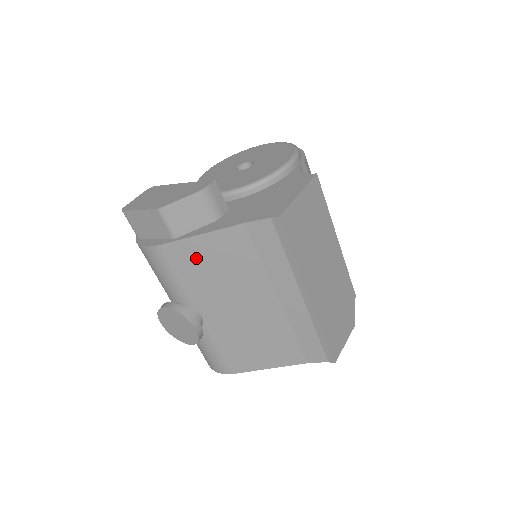
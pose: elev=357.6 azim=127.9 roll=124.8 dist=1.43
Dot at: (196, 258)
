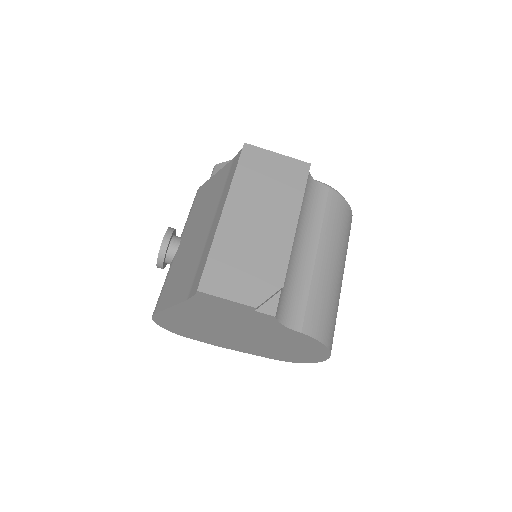
Dot at: (204, 193)
